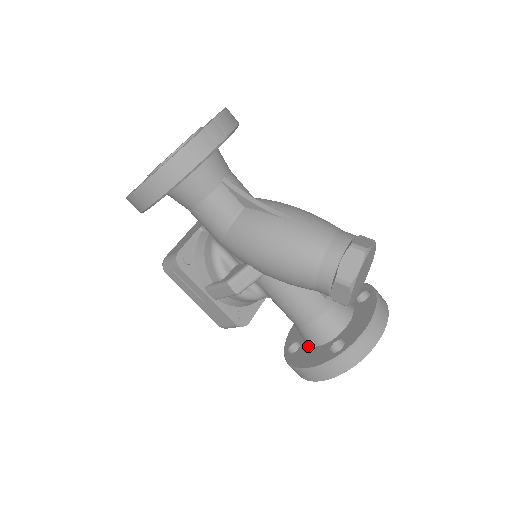
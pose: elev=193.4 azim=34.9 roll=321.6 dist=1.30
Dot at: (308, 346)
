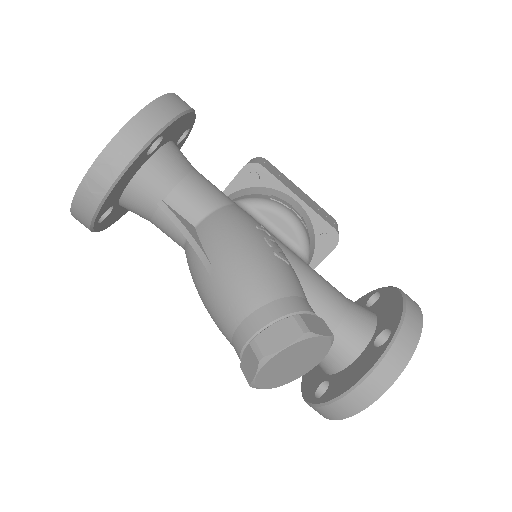
Dot at: occluded
